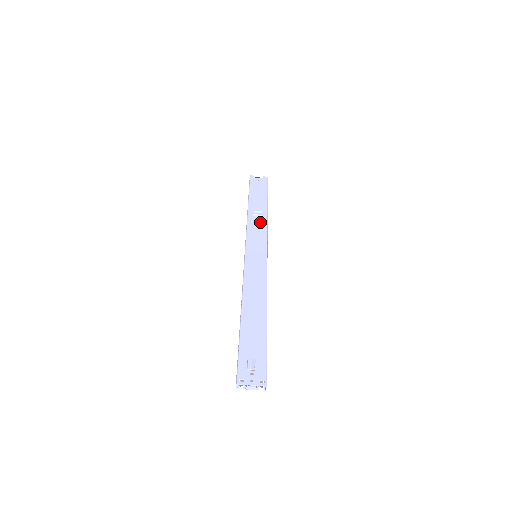
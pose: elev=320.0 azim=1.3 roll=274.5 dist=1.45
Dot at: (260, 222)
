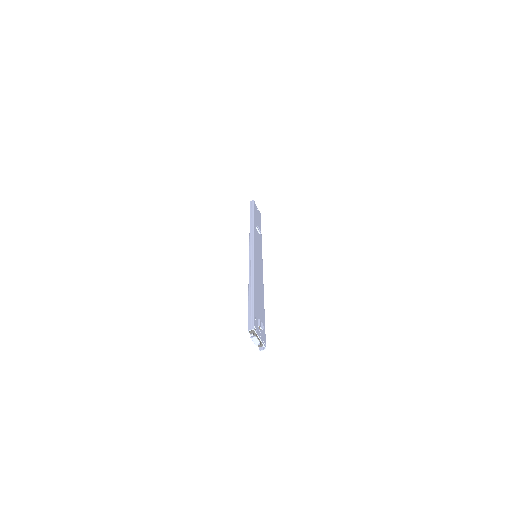
Dot at: (259, 237)
